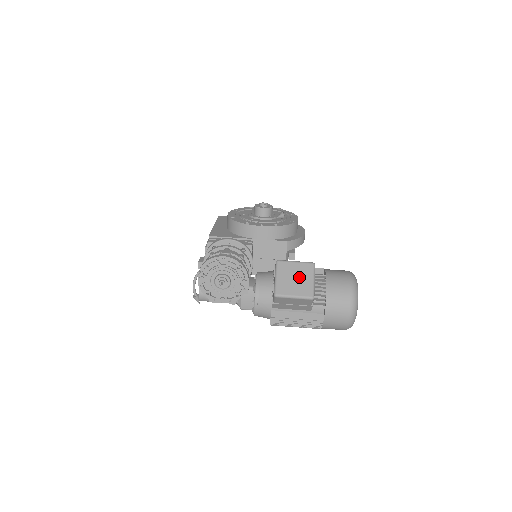
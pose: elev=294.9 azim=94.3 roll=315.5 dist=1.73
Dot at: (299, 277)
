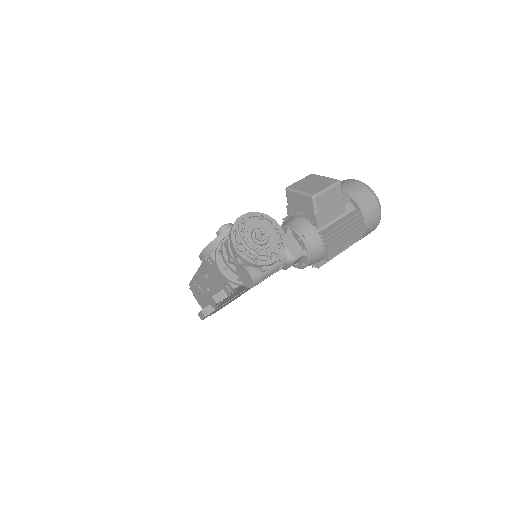
Dot at: (314, 182)
